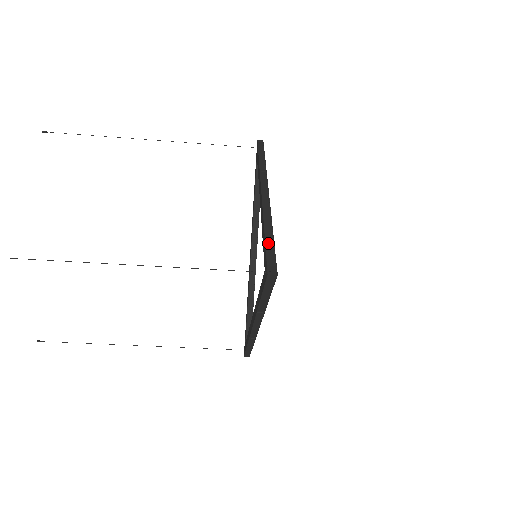
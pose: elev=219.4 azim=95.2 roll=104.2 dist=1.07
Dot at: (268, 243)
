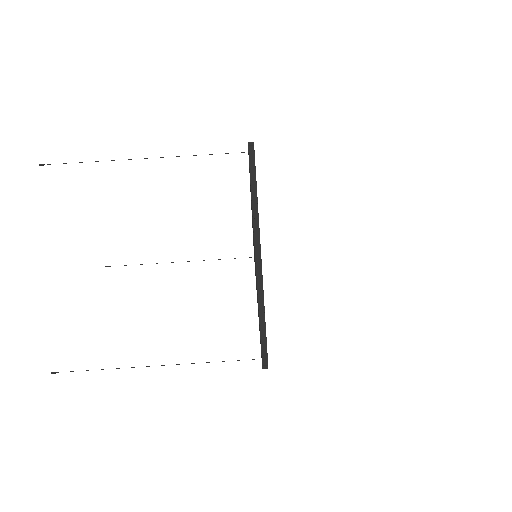
Dot at: occluded
